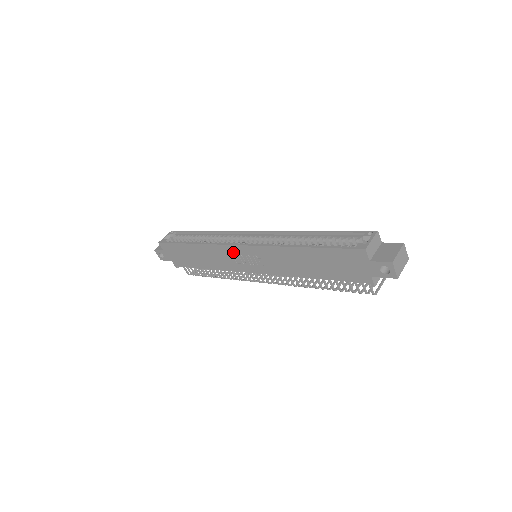
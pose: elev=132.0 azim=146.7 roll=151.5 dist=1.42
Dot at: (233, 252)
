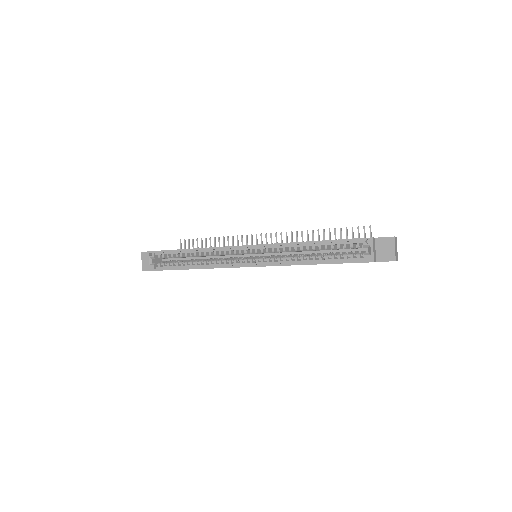
Dot at: occluded
